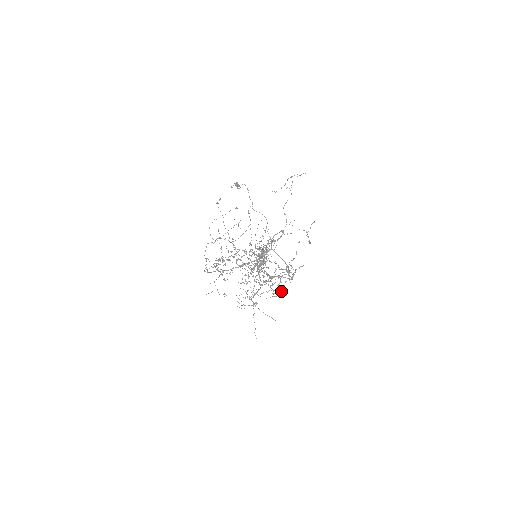
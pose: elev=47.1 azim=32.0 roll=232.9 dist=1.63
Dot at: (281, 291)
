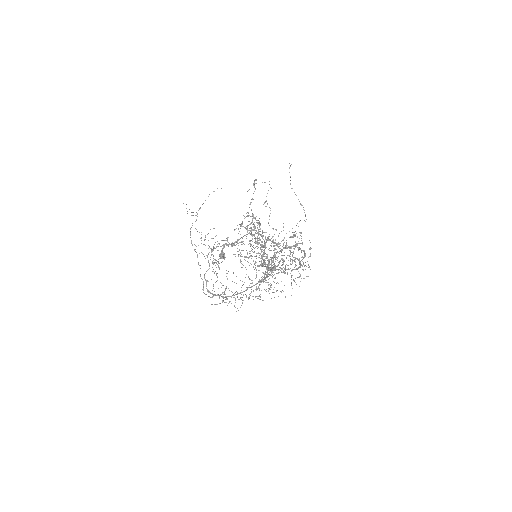
Dot at: occluded
